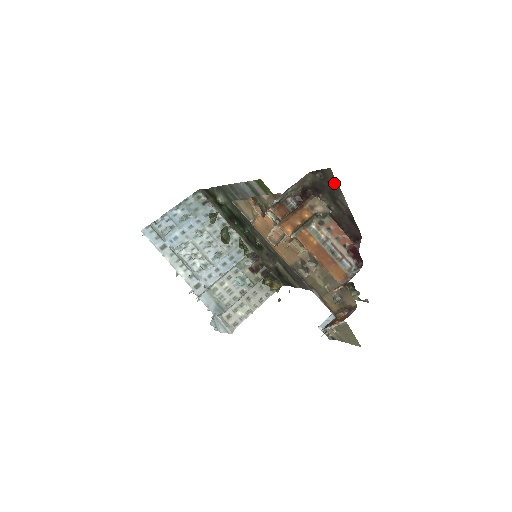
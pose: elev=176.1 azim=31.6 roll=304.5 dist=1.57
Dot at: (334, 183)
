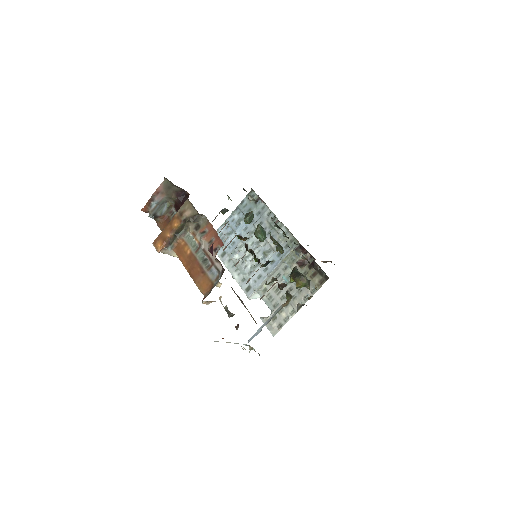
Dot at: occluded
